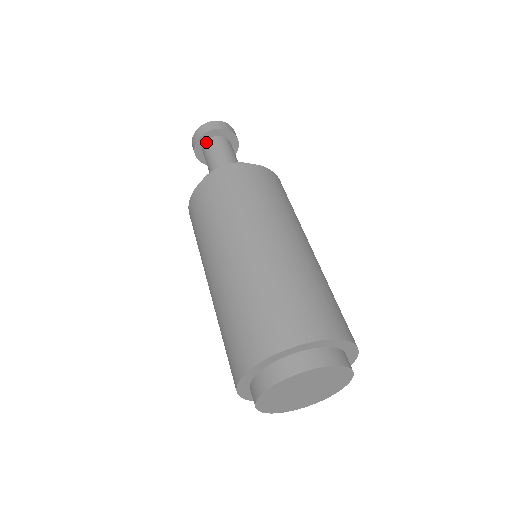
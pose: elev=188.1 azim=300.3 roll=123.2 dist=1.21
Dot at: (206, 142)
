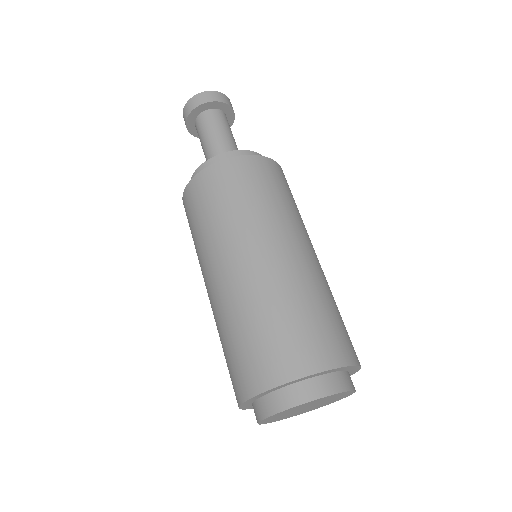
Dot at: (205, 112)
